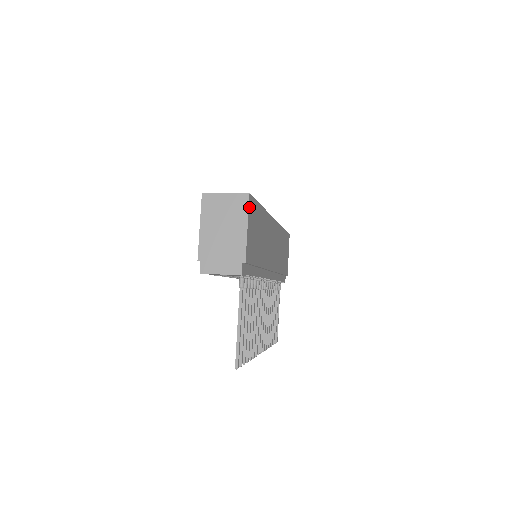
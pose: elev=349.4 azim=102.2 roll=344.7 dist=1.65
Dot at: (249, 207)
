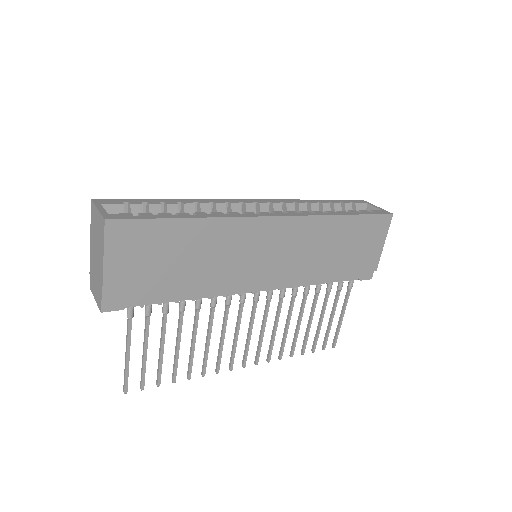
Dot at: (108, 236)
